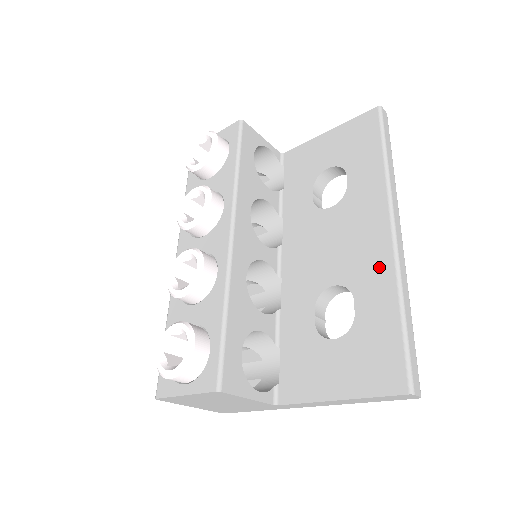
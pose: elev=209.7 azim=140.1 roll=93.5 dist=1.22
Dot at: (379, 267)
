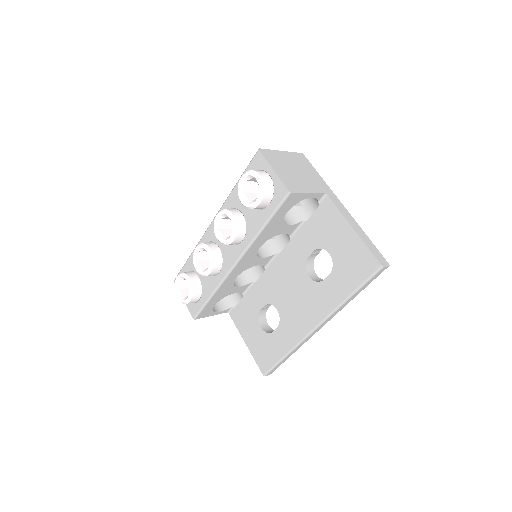
Dot at: (295, 333)
